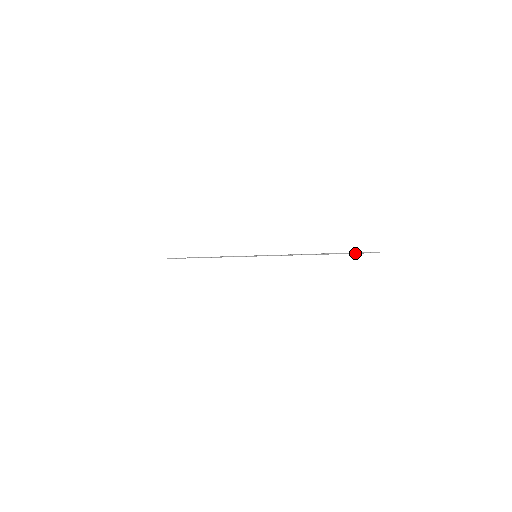
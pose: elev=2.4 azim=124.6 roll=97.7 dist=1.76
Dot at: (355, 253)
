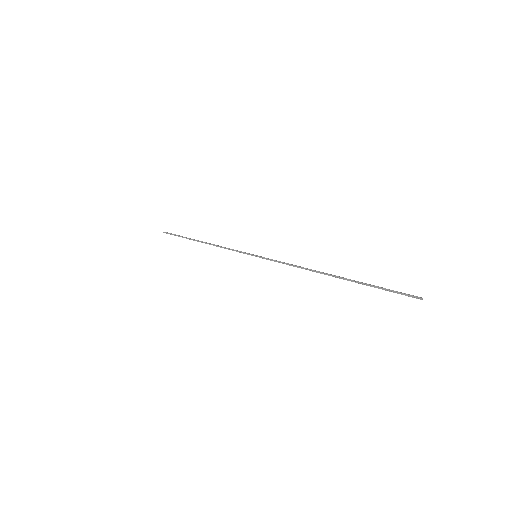
Dot at: (385, 289)
